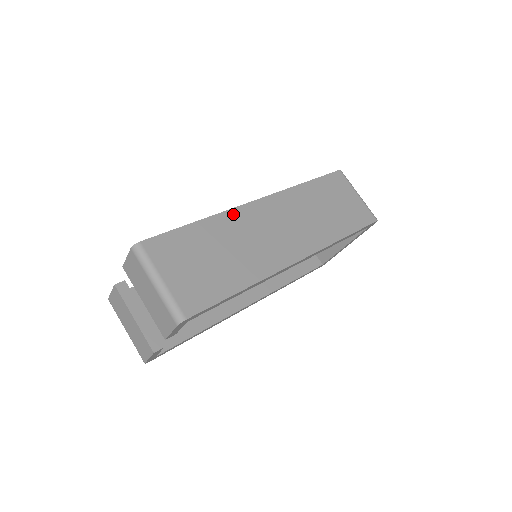
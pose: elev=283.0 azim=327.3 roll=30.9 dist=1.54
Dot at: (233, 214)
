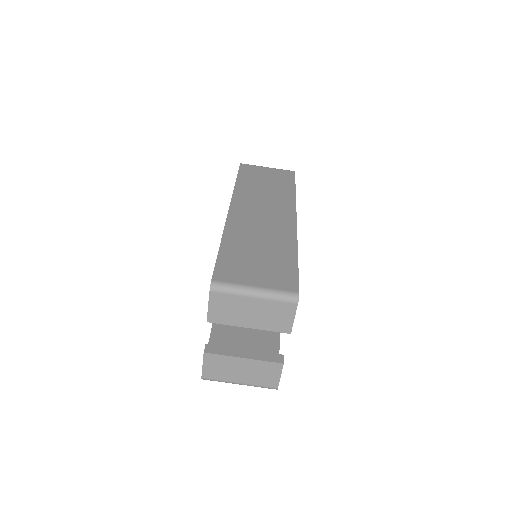
Dot at: (230, 225)
